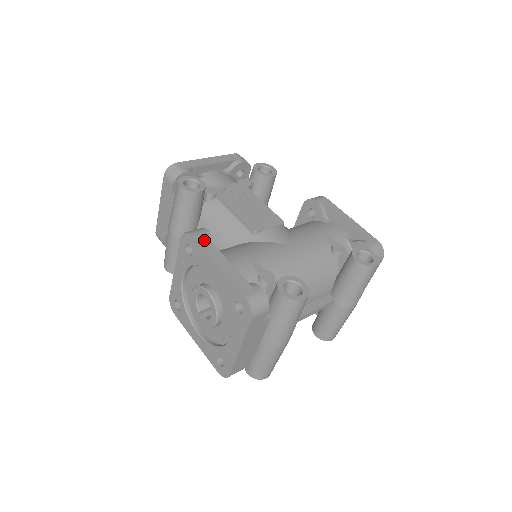
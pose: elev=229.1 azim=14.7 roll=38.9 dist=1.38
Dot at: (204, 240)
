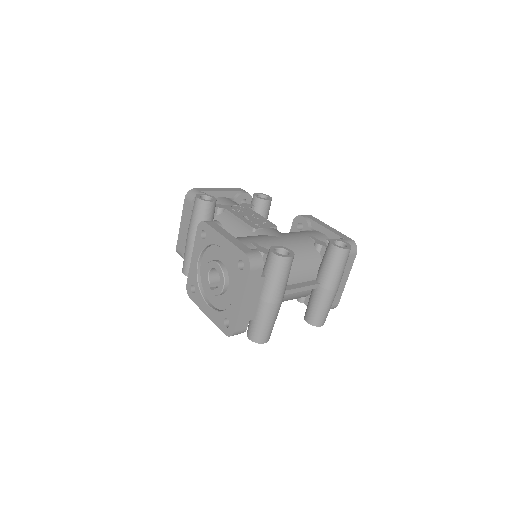
Dot at: (215, 225)
